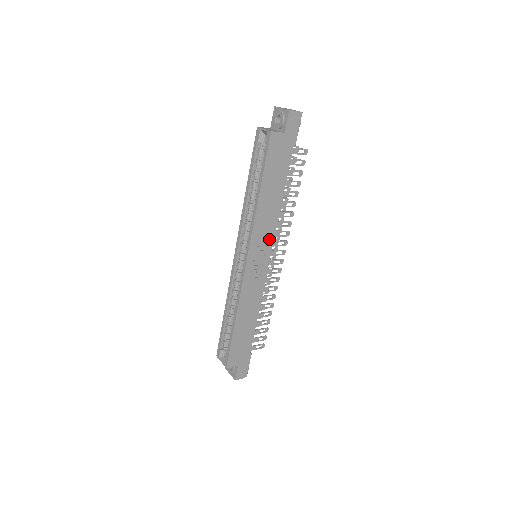
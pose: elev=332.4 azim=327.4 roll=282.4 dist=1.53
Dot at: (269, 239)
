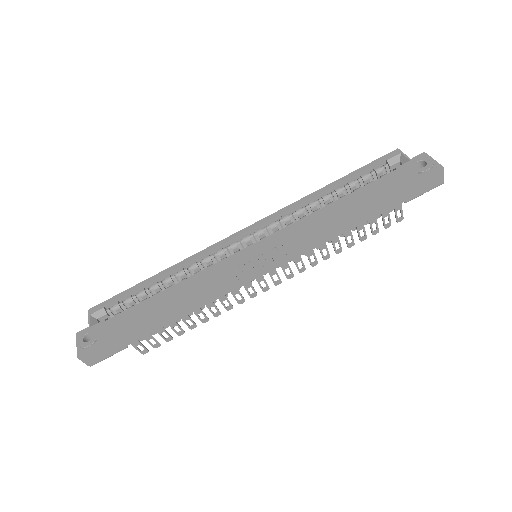
Dot at: (291, 254)
